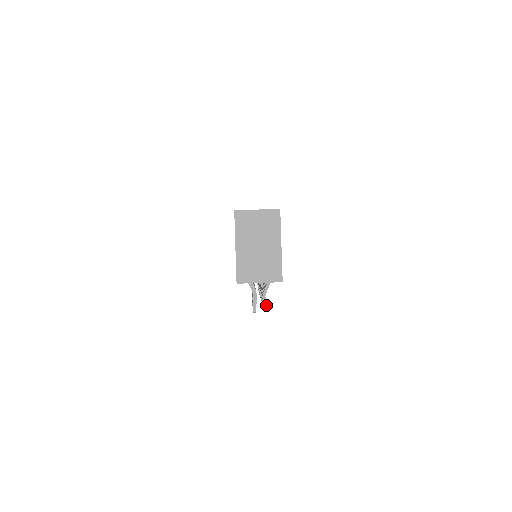
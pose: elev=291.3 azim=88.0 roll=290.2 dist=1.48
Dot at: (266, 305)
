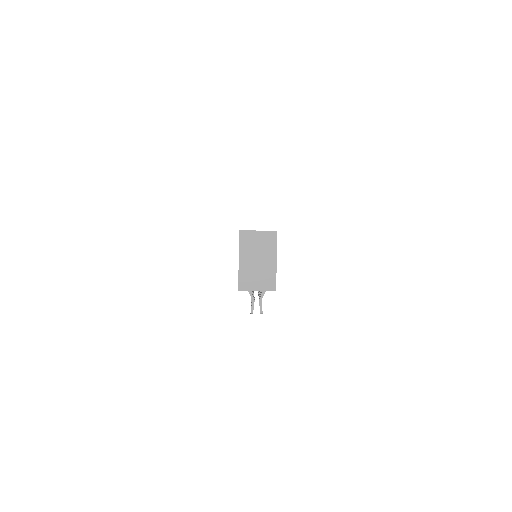
Dot at: occluded
